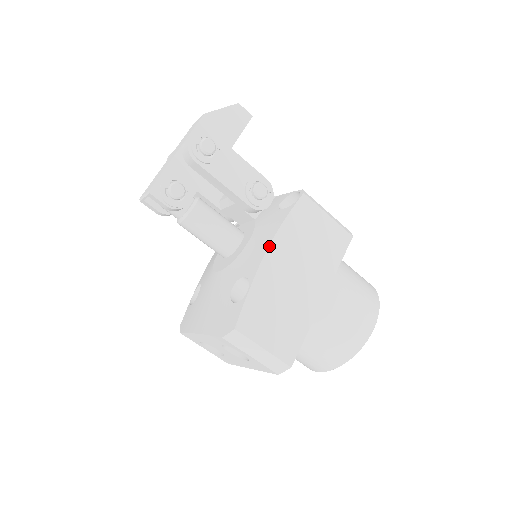
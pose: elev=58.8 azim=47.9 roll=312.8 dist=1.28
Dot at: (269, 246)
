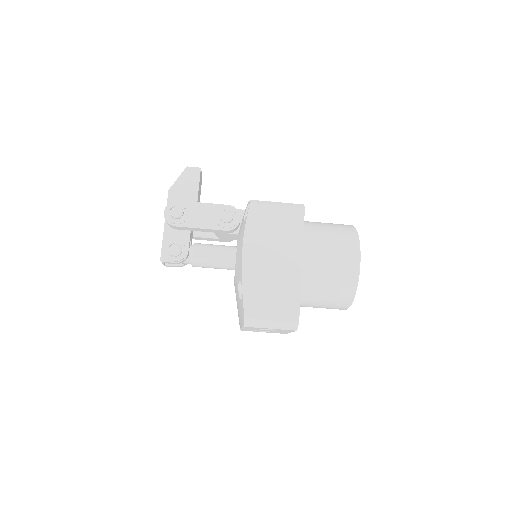
Dot at: (242, 253)
